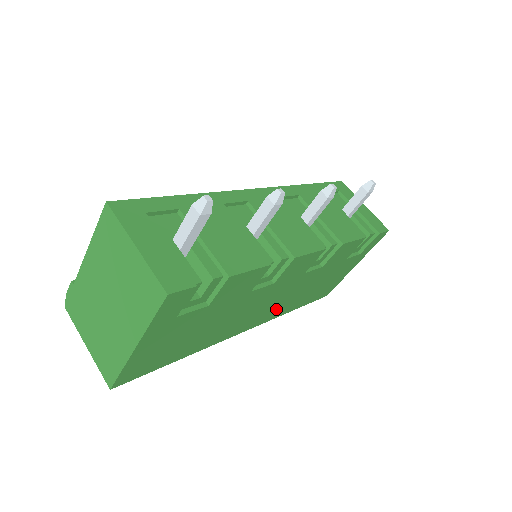
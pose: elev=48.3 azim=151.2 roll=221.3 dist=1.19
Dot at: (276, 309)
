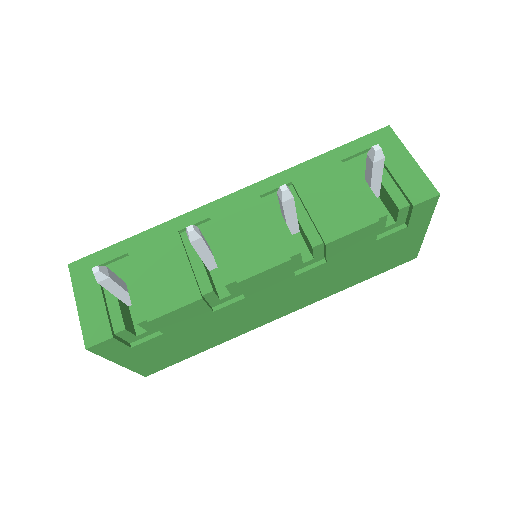
Dot at: (307, 297)
